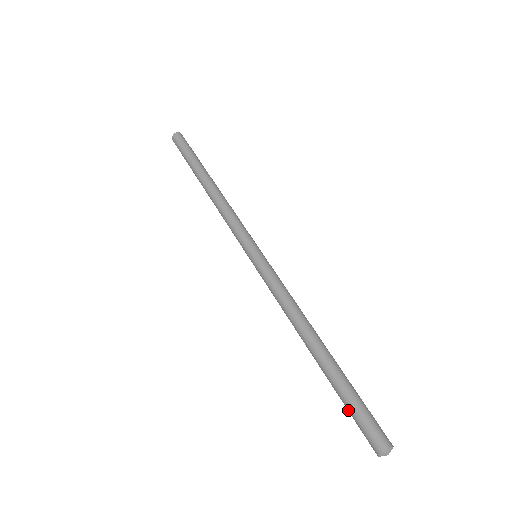
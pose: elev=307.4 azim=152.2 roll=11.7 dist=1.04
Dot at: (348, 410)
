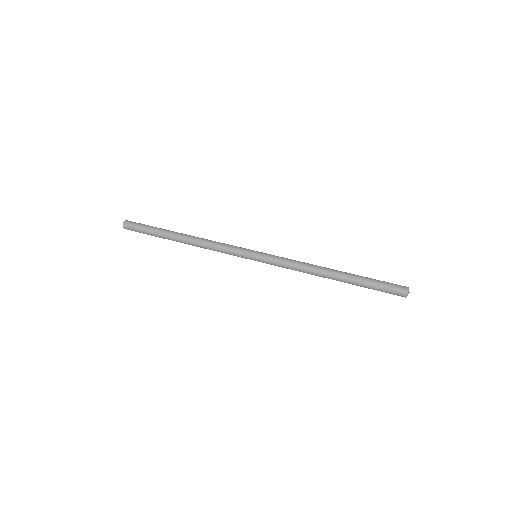
Dot at: (376, 288)
